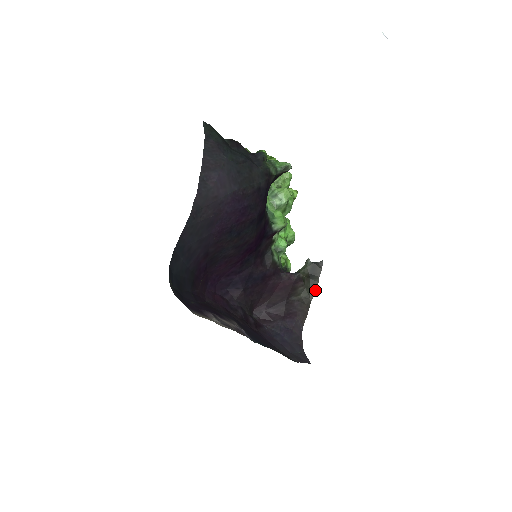
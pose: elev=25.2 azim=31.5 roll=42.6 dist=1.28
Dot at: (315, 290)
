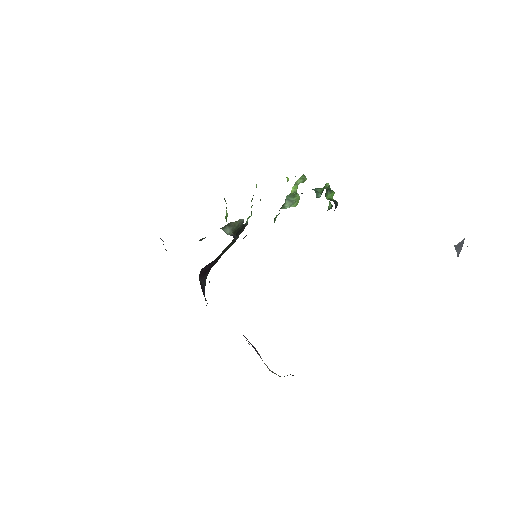
Dot at: (231, 245)
